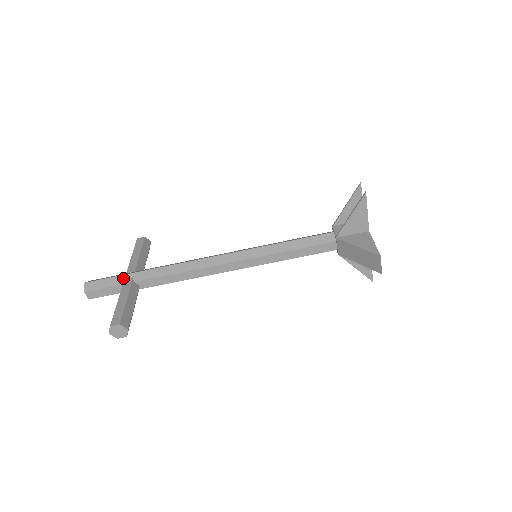
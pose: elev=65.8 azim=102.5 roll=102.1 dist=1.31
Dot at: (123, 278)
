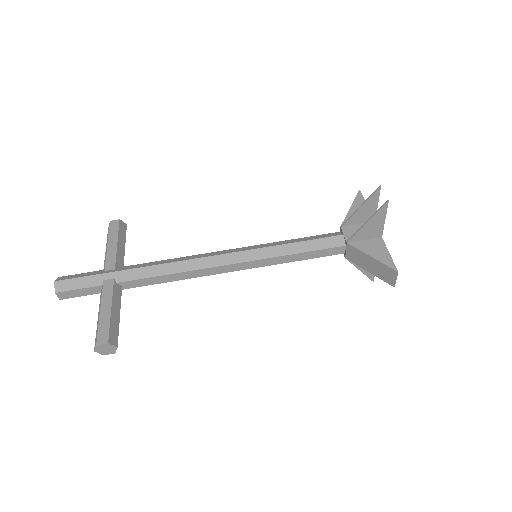
Dot at: (102, 278)
